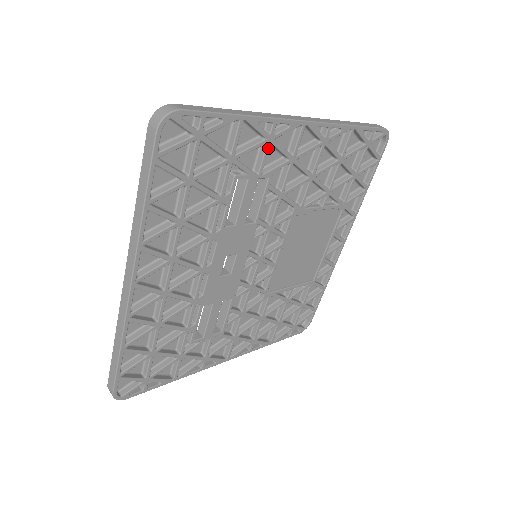
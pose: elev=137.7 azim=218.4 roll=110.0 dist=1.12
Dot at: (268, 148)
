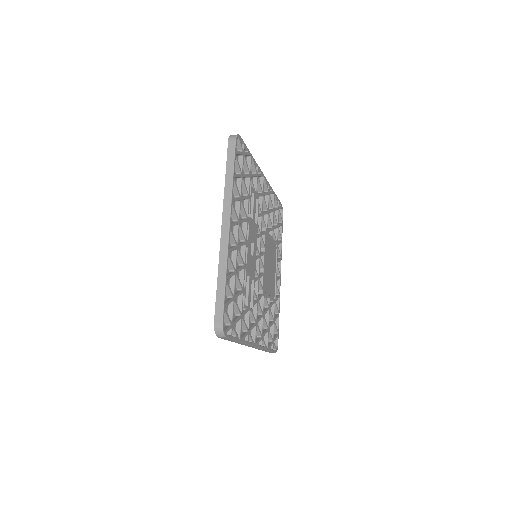
Dot at: (257, 180)
